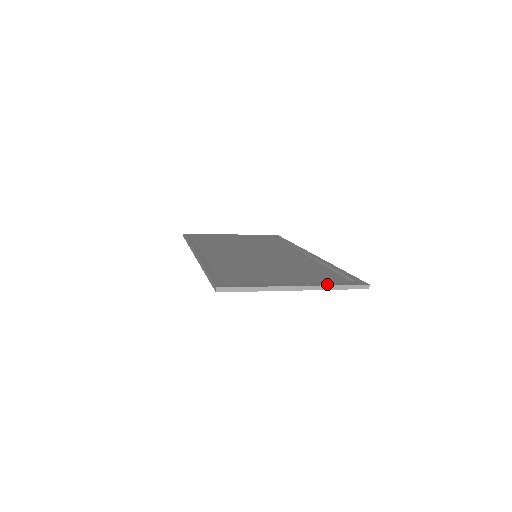
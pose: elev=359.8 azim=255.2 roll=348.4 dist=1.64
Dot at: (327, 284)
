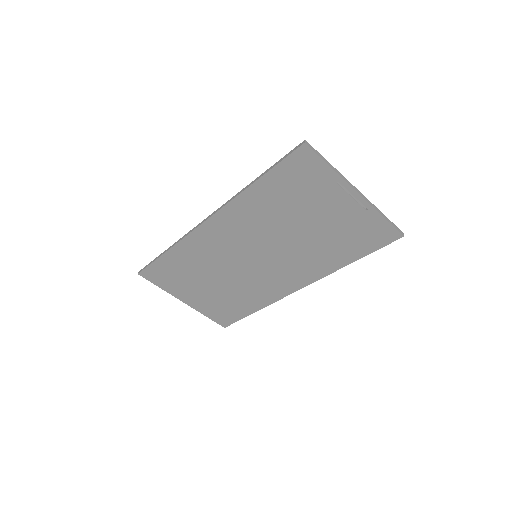
Dot at: (376, 210)
